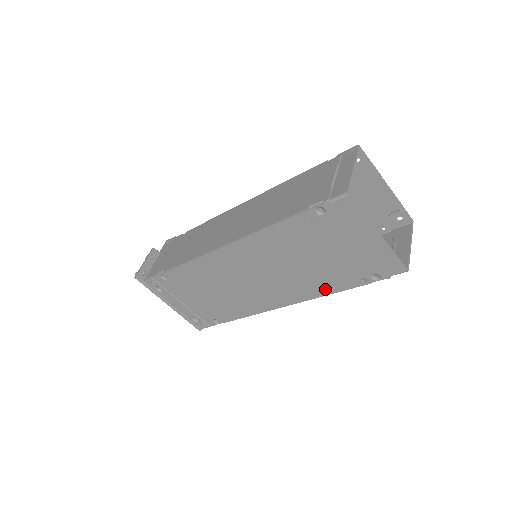
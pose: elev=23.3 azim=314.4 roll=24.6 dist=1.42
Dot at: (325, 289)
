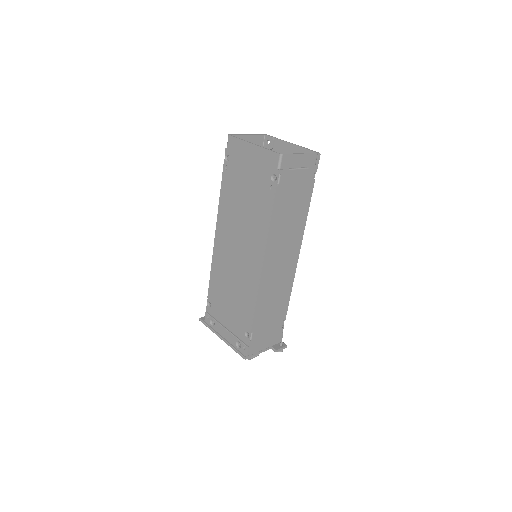
Dot at: (265, 221)
